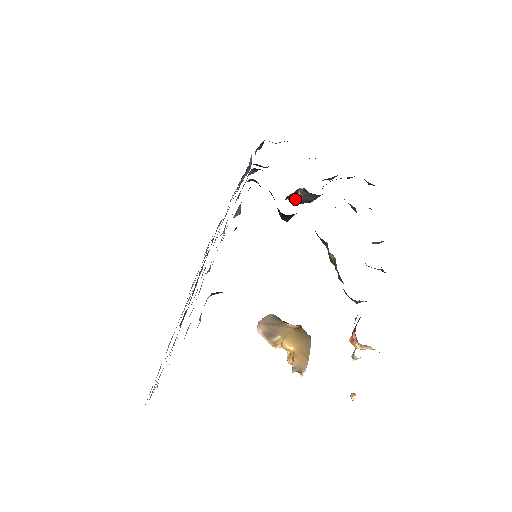
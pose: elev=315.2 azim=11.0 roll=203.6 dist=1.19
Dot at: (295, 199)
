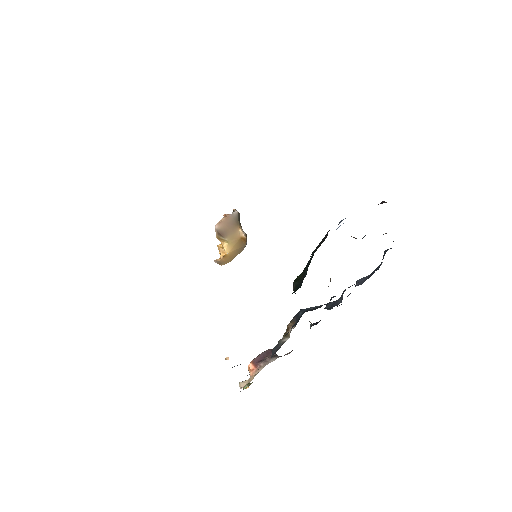
Dot at: occluded
